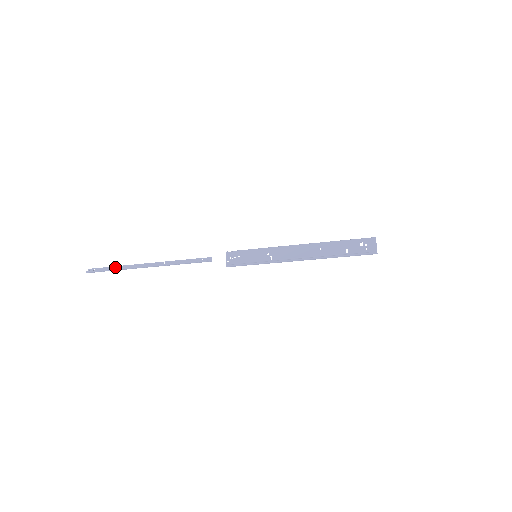
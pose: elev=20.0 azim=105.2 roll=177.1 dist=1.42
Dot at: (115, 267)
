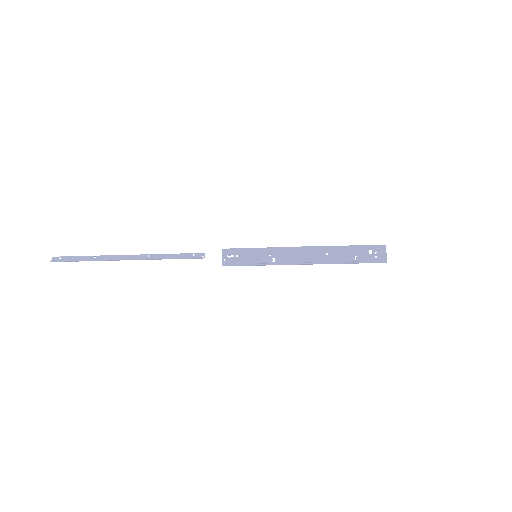
Dot at: (87, 257)
